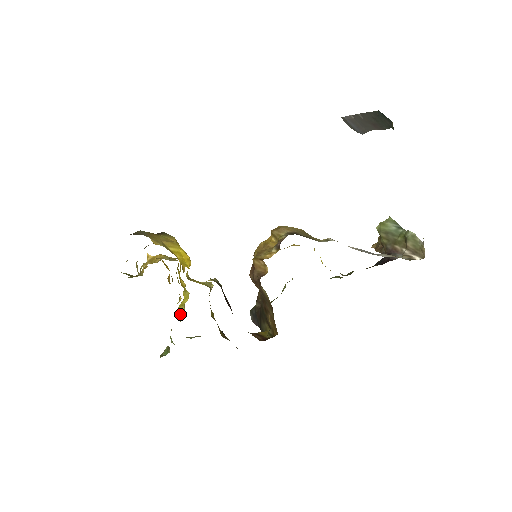
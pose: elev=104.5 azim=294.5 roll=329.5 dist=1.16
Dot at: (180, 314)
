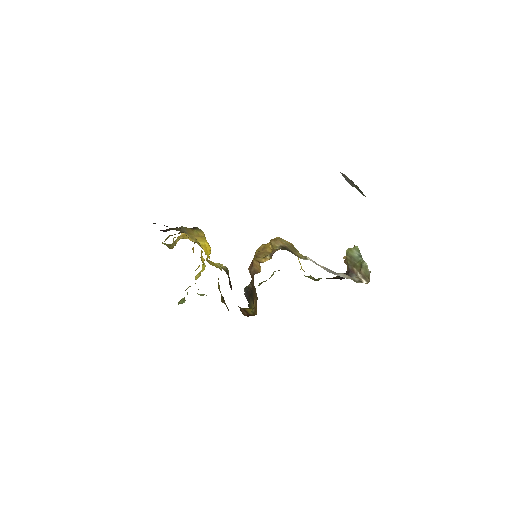
Dot at: occluded
